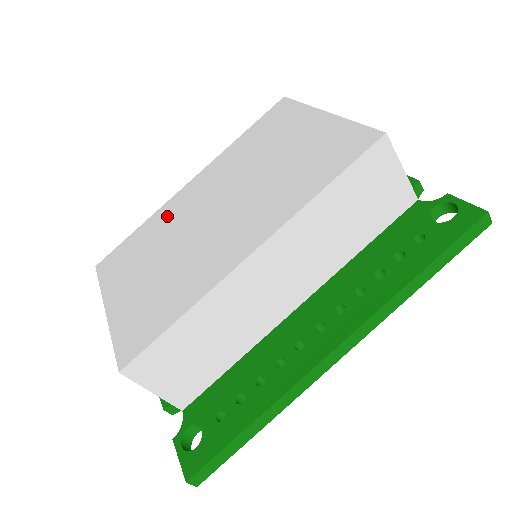
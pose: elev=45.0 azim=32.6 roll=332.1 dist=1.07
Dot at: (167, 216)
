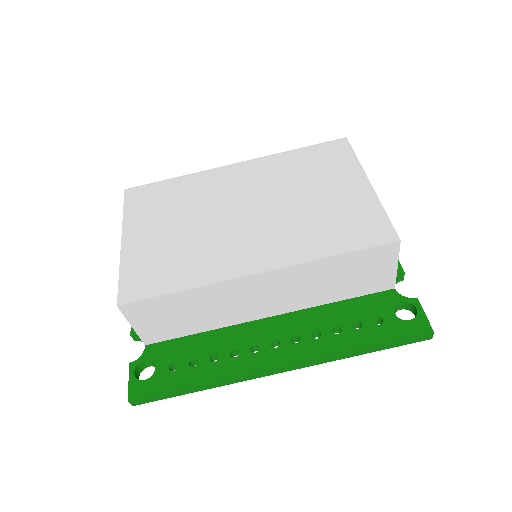
Dot at: (204, 185)
